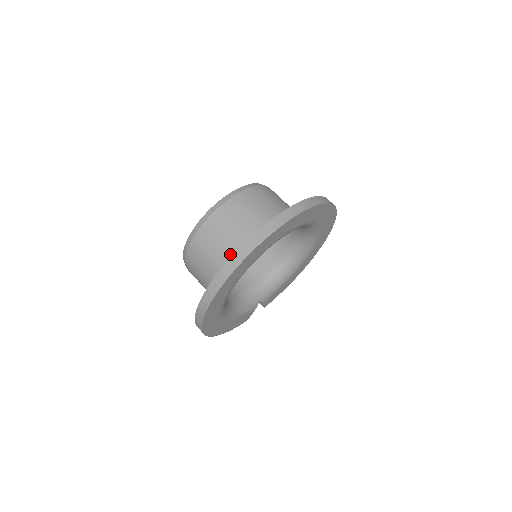
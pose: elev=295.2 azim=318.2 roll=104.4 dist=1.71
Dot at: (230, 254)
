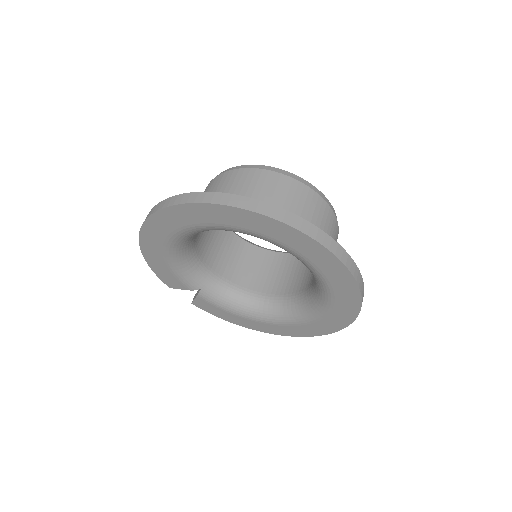
Dot at: occluded
